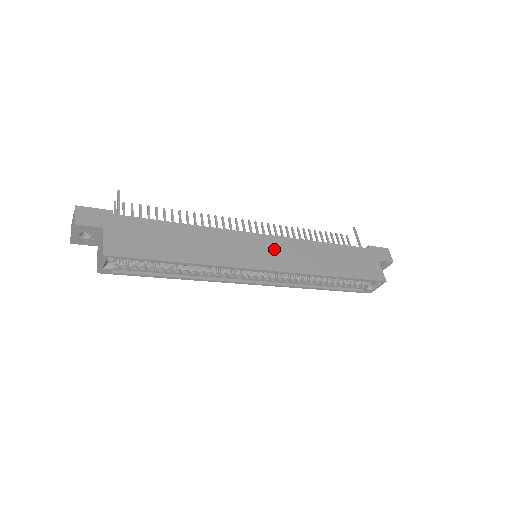
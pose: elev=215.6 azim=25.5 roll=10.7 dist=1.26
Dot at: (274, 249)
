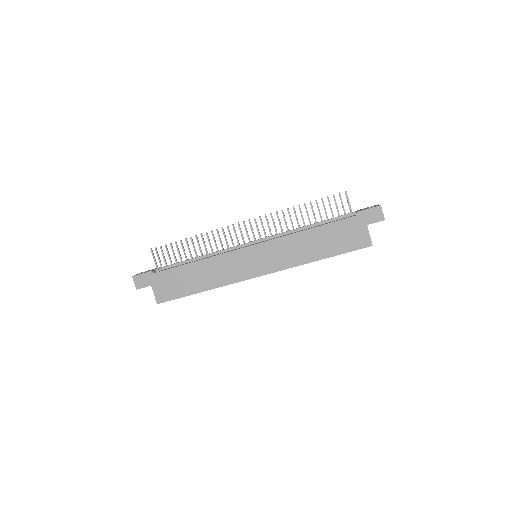
Dot at: (263, 255)
